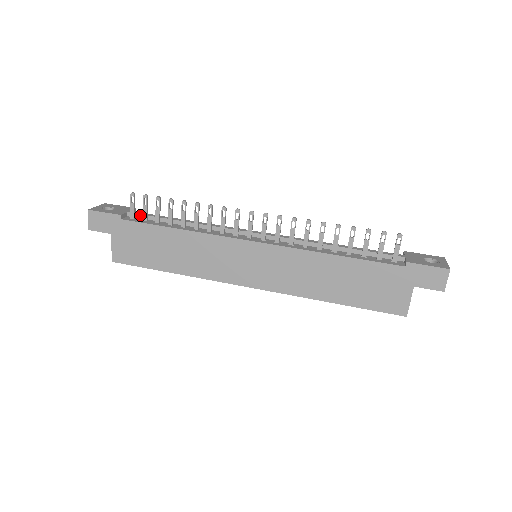
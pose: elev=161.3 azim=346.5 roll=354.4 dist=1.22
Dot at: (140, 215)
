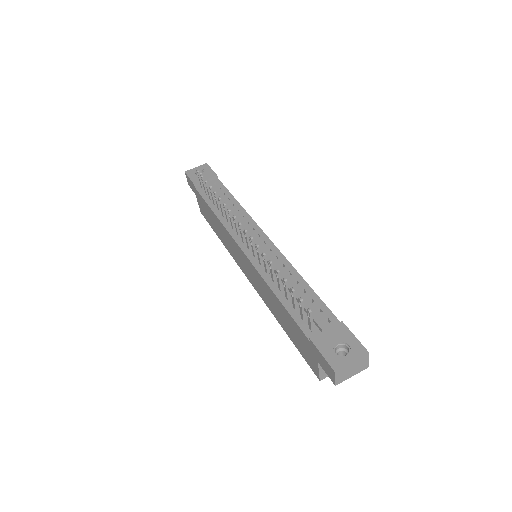
Dot at: occluded
